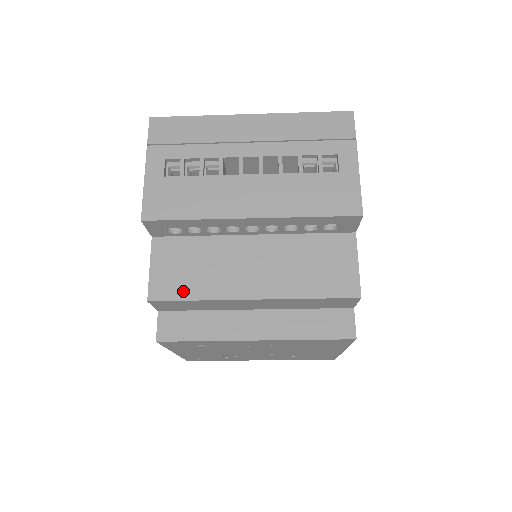
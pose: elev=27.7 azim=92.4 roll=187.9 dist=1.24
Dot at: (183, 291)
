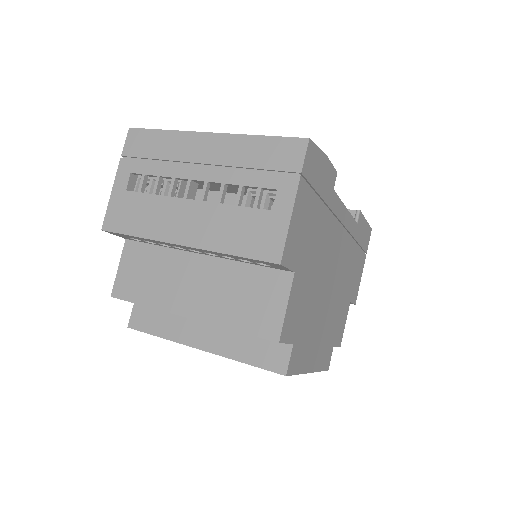
Dot at: (137, 295)
